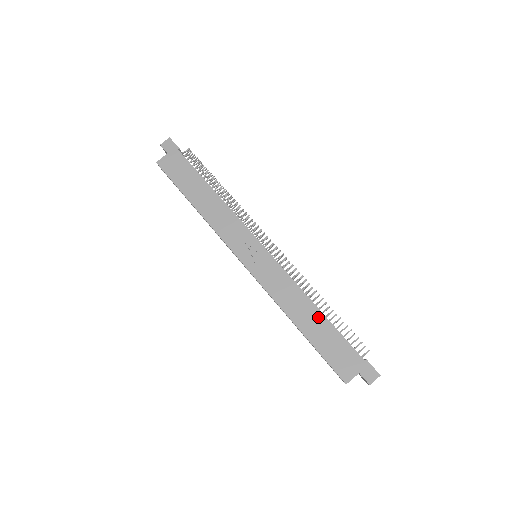
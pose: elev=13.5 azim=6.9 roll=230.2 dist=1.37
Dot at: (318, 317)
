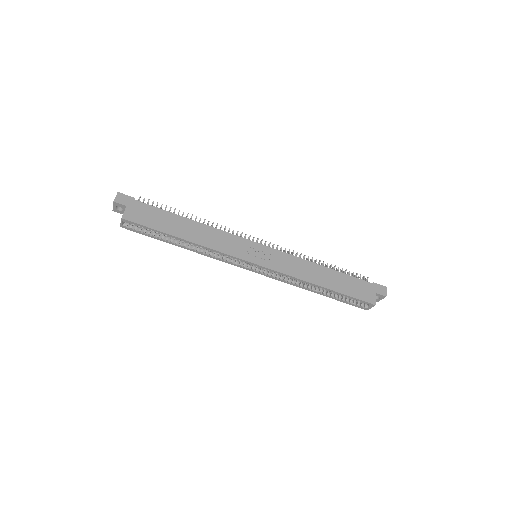
Dot at: (330, 273)
